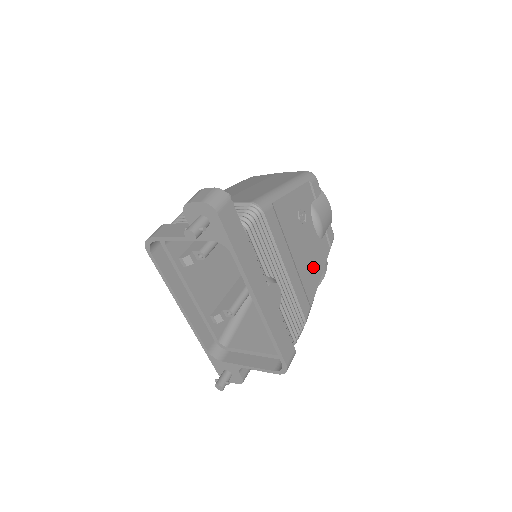
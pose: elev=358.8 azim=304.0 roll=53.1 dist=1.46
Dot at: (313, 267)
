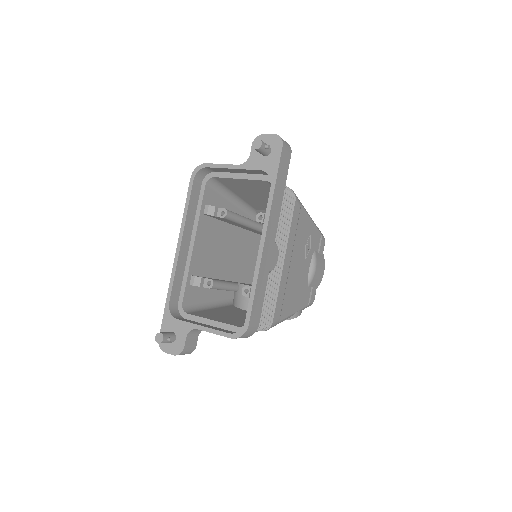
Dot at: (295, 295)
